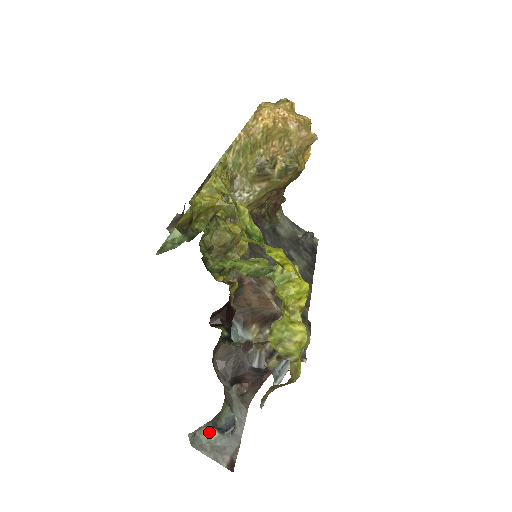
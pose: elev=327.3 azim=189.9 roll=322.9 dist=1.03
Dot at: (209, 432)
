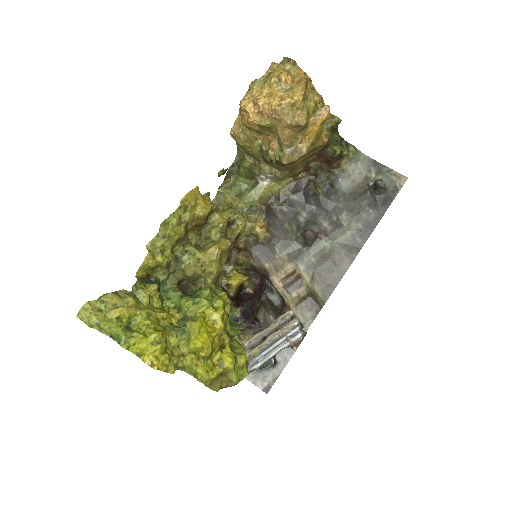
Dot at: occluded
